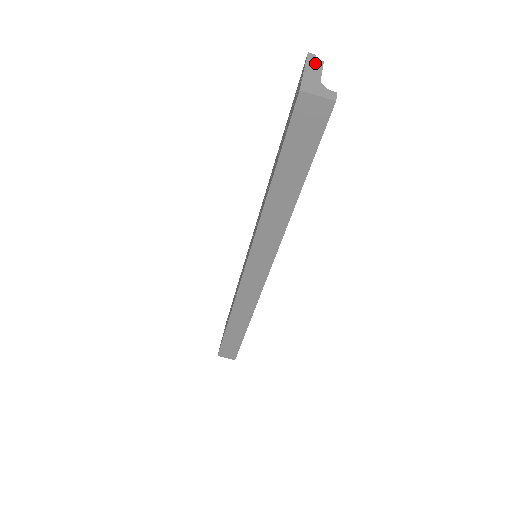
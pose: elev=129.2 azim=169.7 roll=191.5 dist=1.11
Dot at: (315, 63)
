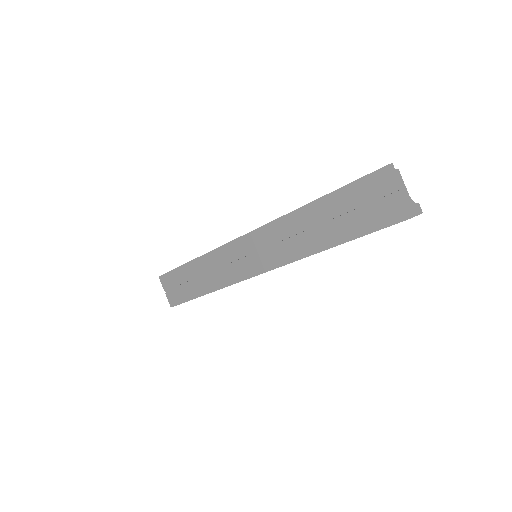
Dot at: (398, 176)
